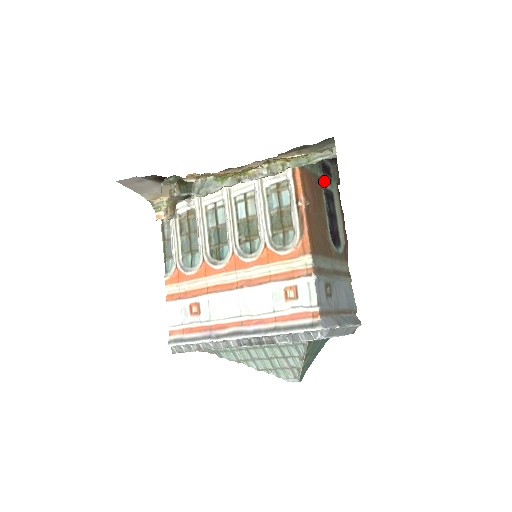
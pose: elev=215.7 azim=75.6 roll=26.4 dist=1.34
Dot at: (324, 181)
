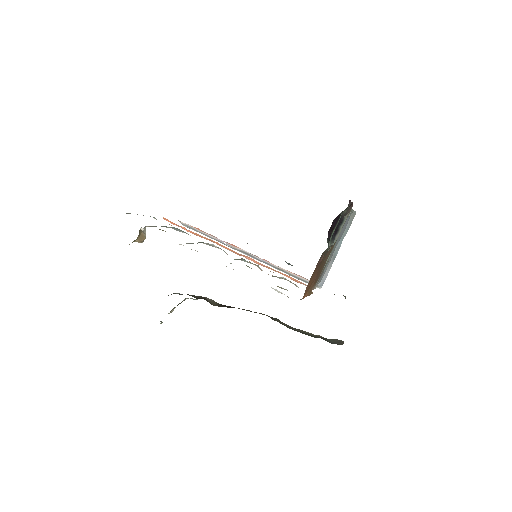
Dot at: occluded
